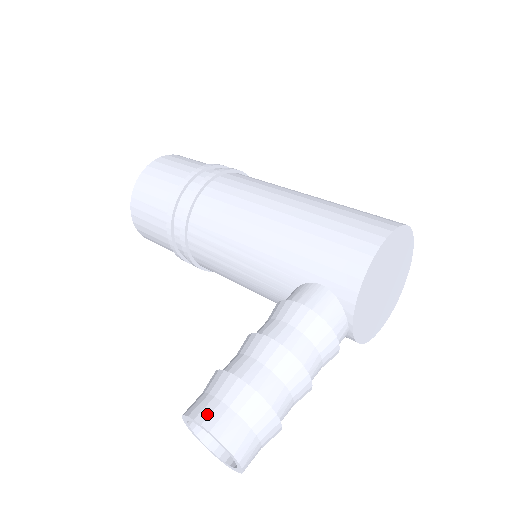
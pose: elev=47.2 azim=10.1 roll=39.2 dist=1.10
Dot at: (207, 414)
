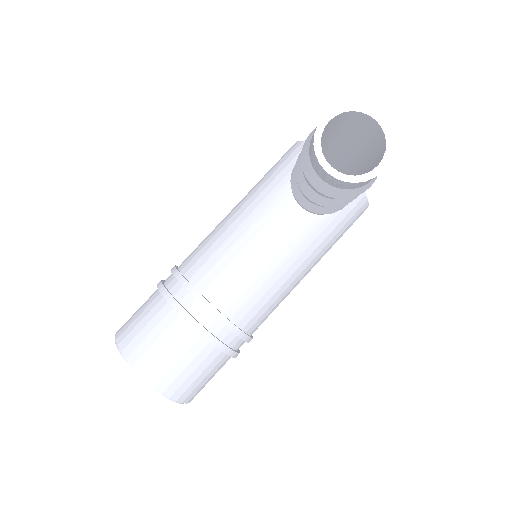
Dot at: occluded
